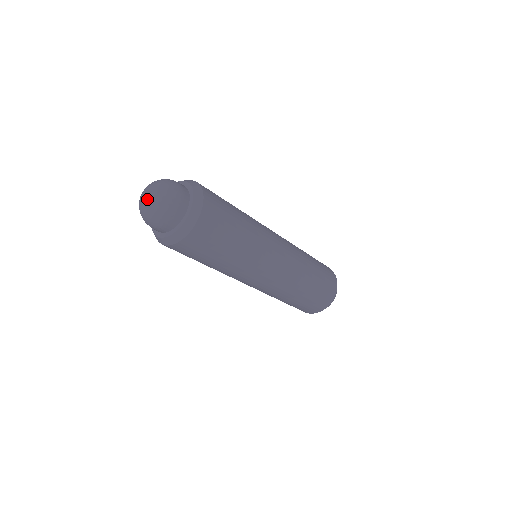
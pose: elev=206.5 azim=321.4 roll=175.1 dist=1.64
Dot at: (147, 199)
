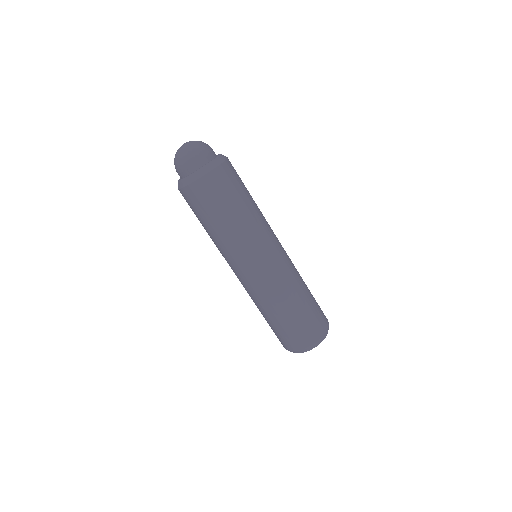
Dot at: (182, 146)
